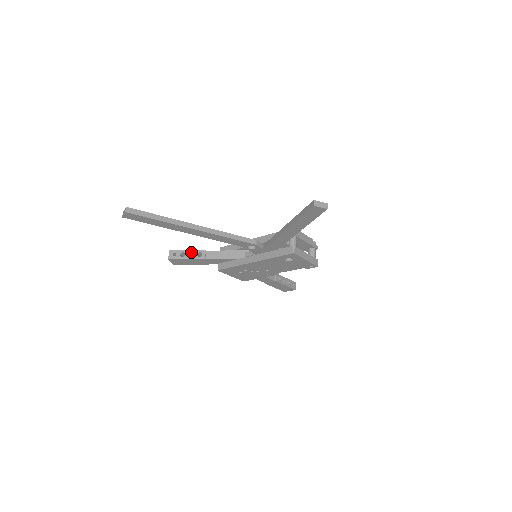
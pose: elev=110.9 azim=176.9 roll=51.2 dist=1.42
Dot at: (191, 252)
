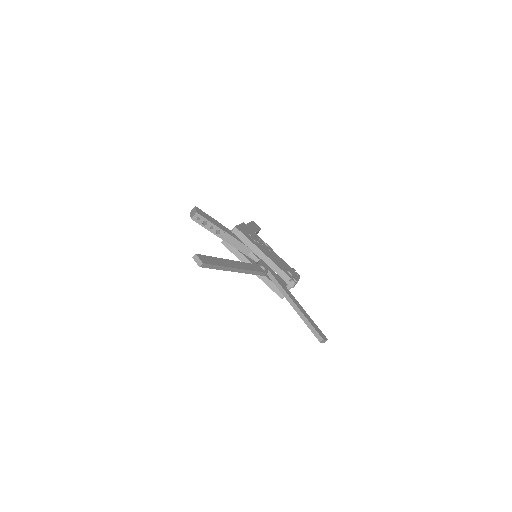
Dot at: (213, 226)
